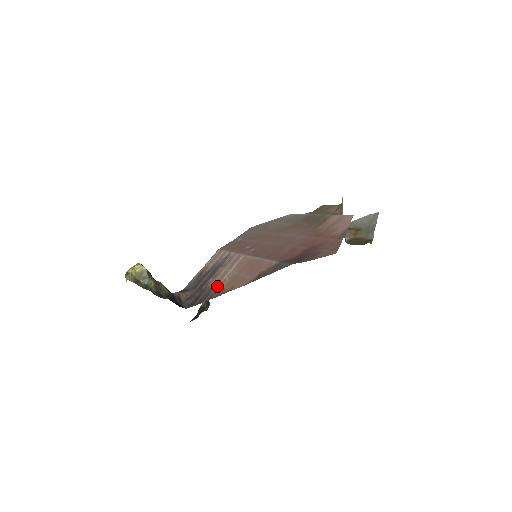
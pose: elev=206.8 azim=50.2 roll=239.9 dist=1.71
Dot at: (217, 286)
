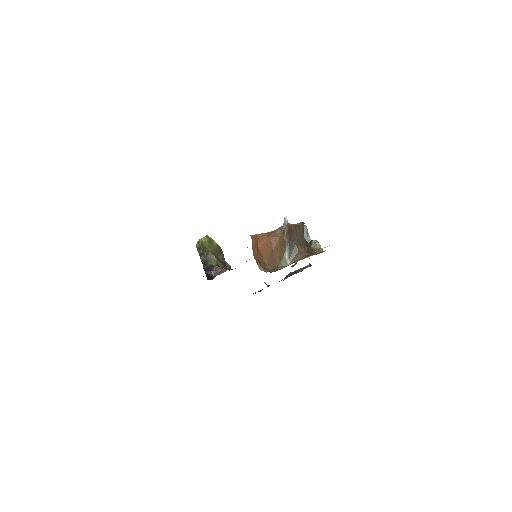
Dot at: occluded
